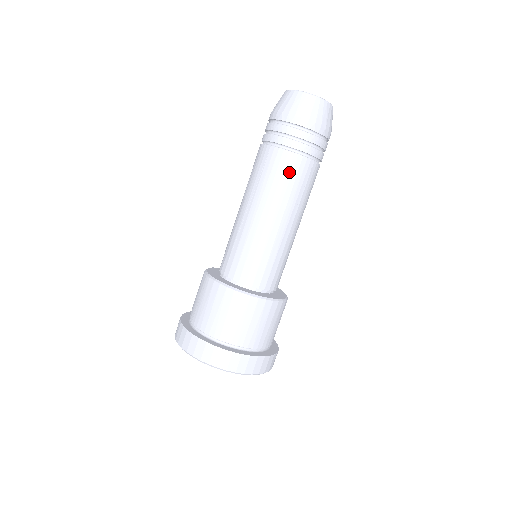
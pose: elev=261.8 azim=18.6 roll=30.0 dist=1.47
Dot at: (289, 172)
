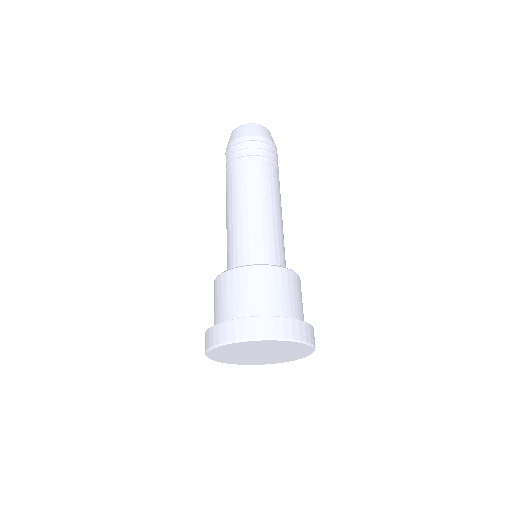
Dot at: (276, 178)
